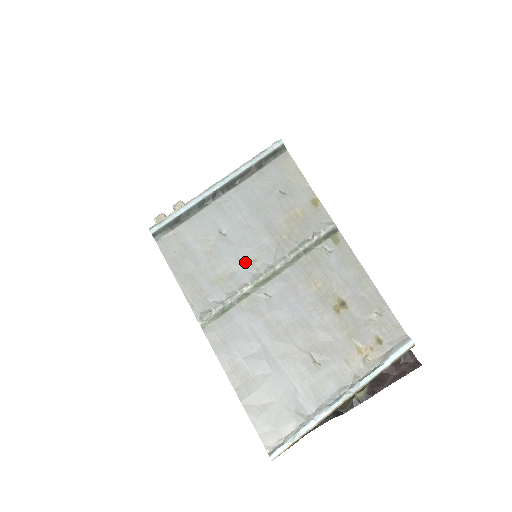
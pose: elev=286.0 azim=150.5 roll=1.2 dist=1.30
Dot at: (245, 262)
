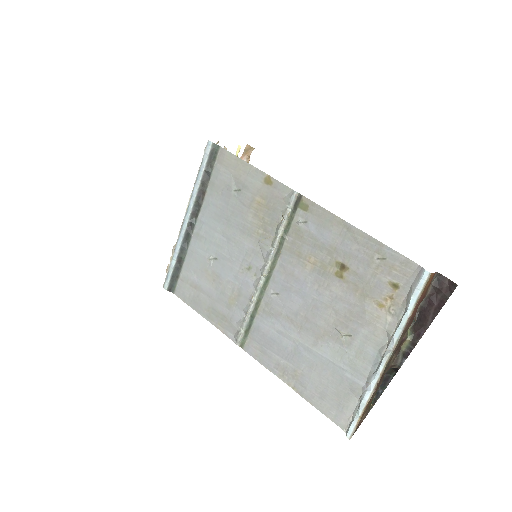
Dot at: (242, 274)
